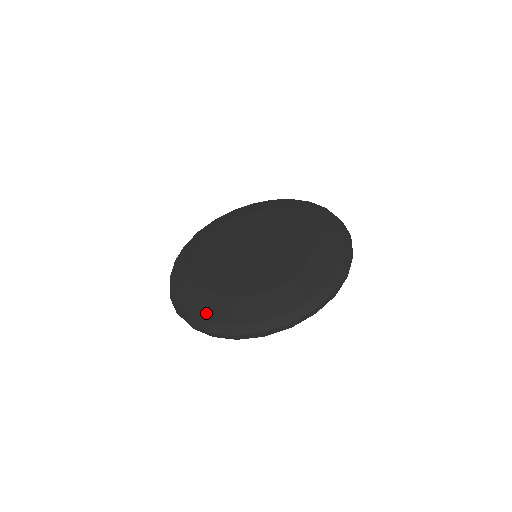
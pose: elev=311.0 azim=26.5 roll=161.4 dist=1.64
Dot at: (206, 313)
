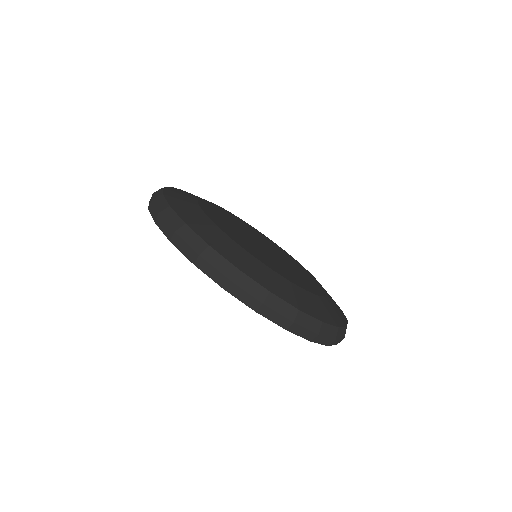
Dot at: (288, 295)
